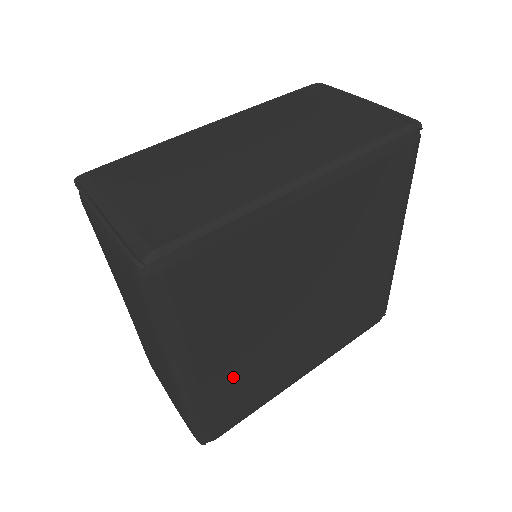
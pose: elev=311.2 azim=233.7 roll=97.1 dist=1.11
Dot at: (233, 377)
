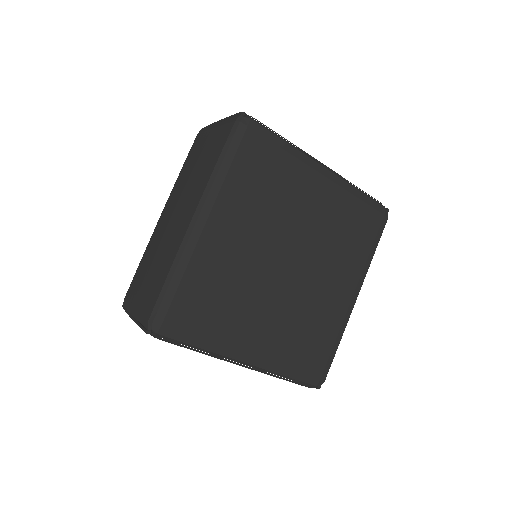
Dot at: (286, 340)
